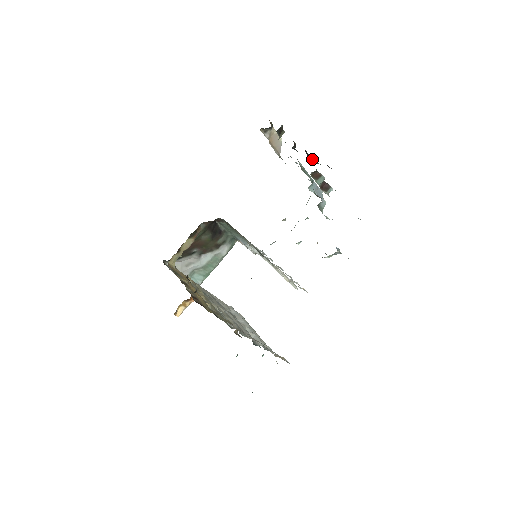
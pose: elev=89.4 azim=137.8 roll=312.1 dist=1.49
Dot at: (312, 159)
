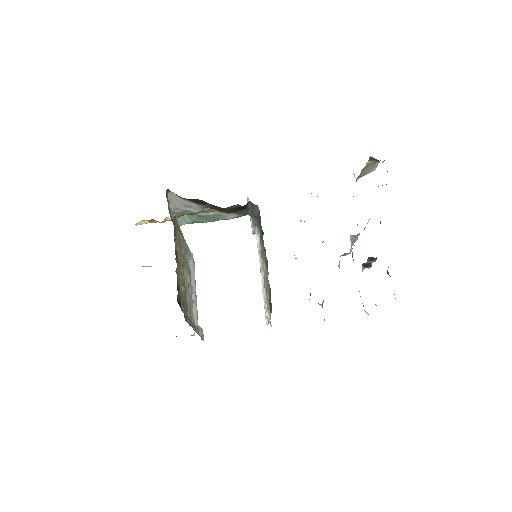
Dot at: occluded
